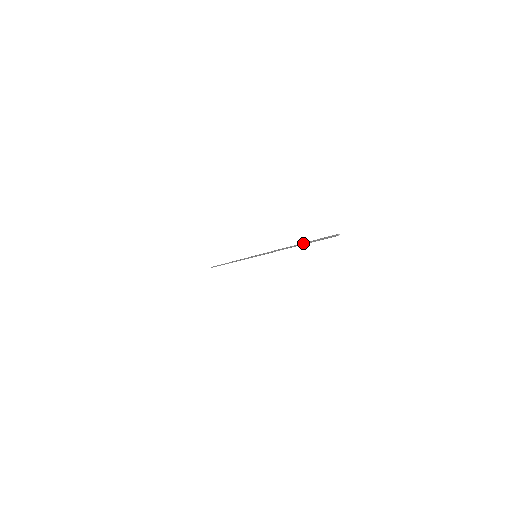
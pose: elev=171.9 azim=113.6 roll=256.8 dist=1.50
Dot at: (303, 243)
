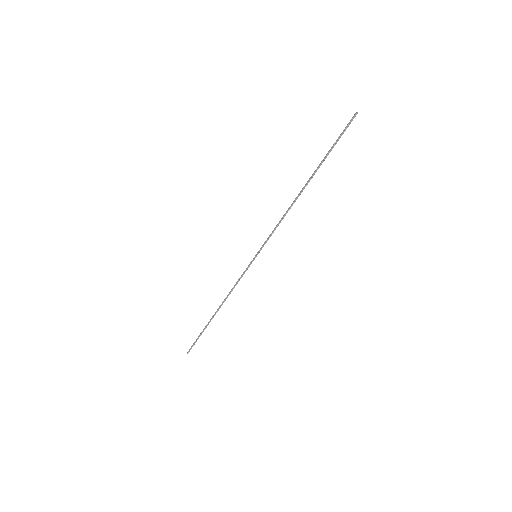
Dot at: (317, 167)
